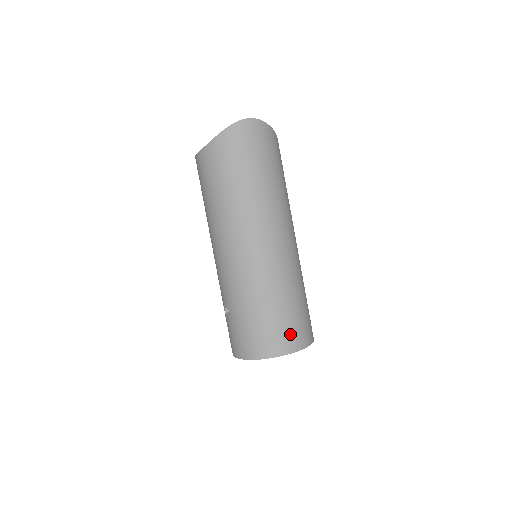
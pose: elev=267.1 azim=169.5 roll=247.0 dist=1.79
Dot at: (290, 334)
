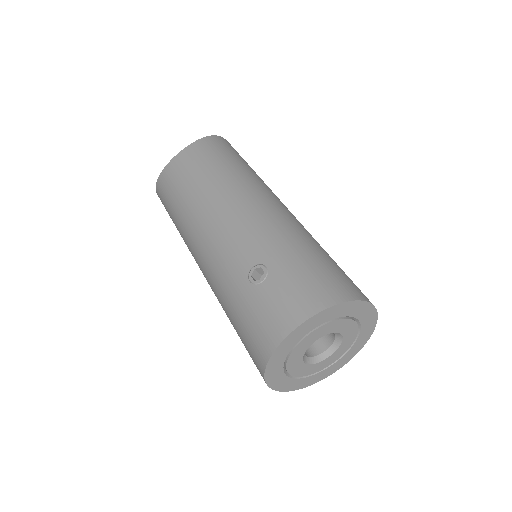
Dot at: occluded
